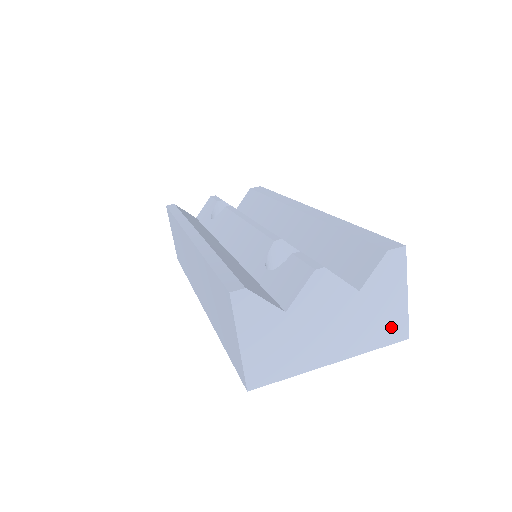
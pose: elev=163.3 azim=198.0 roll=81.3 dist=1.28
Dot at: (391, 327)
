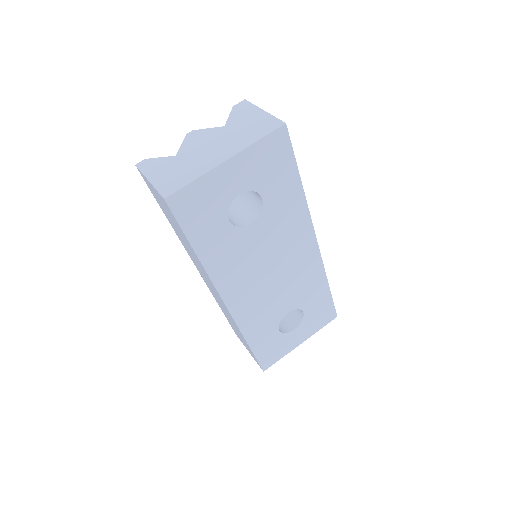
Dot at: (264, 126)
